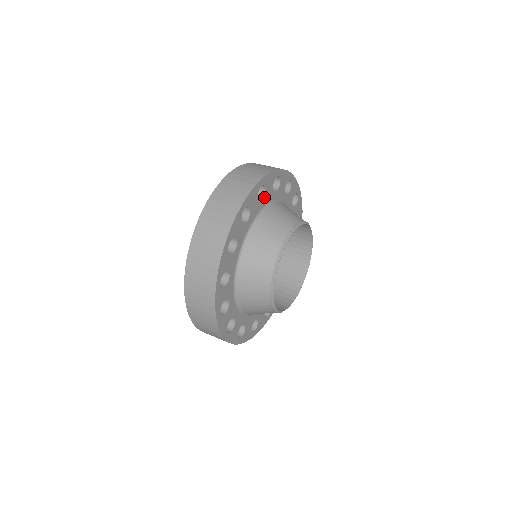
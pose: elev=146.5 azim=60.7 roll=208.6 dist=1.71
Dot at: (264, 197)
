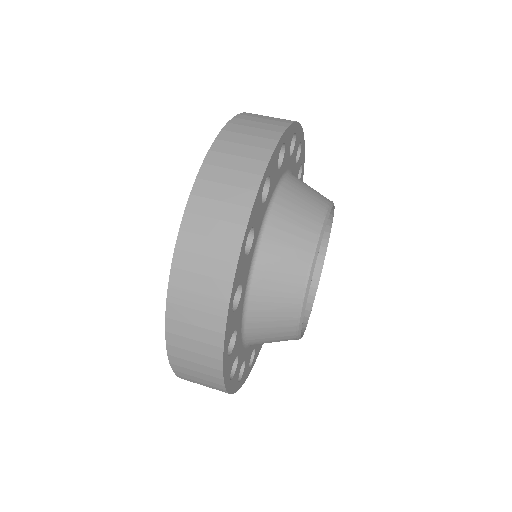
Dot at: (282, 163)
